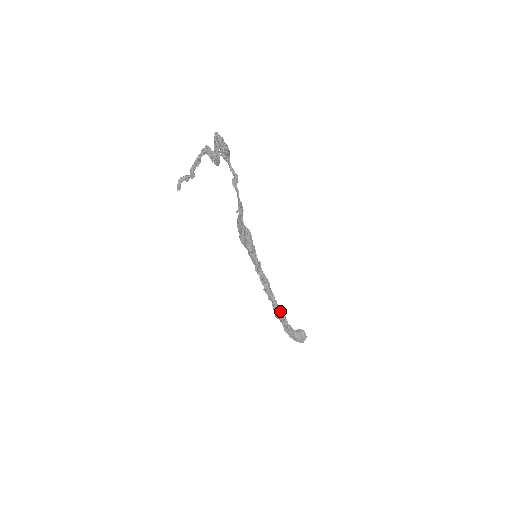
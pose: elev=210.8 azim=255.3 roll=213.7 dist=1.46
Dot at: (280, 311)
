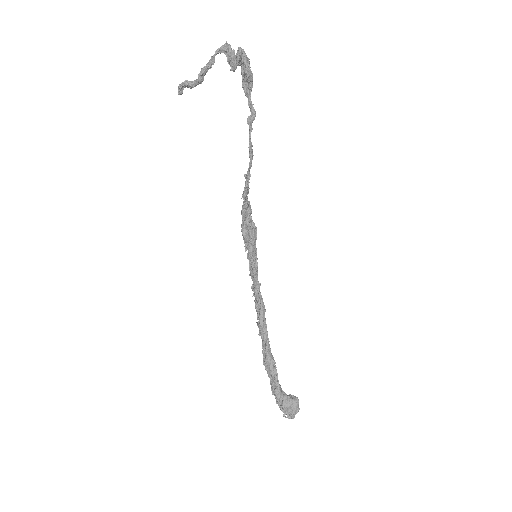
Dot at: (271, 354)
